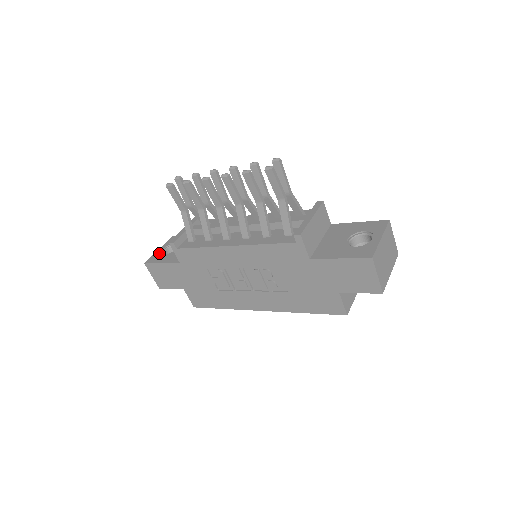
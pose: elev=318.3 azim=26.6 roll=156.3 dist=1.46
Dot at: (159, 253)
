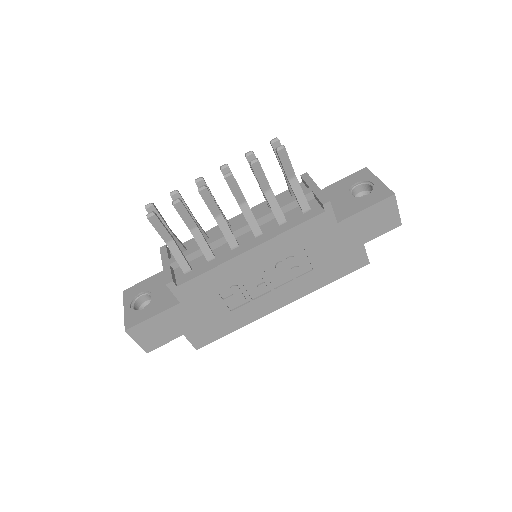
Dot at: (132, 312)
